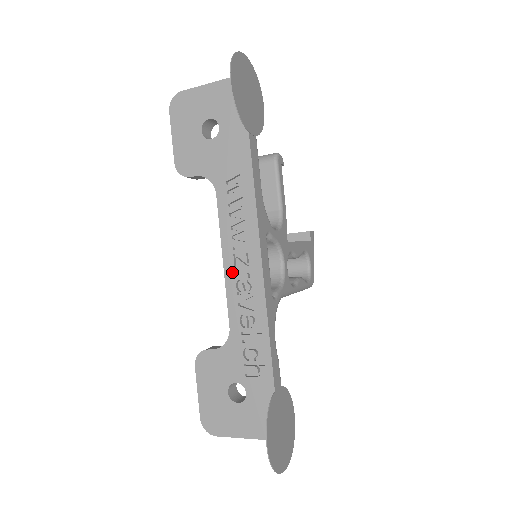
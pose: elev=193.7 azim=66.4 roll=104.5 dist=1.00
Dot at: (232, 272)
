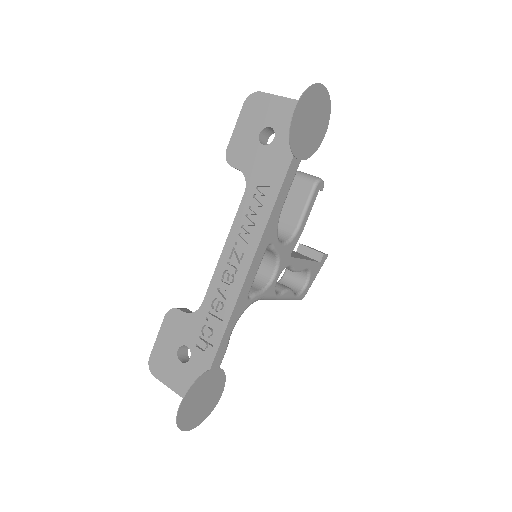
Dot at: (225, 261)
